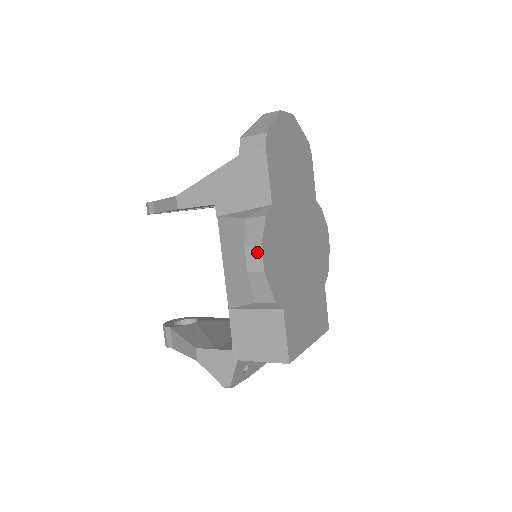
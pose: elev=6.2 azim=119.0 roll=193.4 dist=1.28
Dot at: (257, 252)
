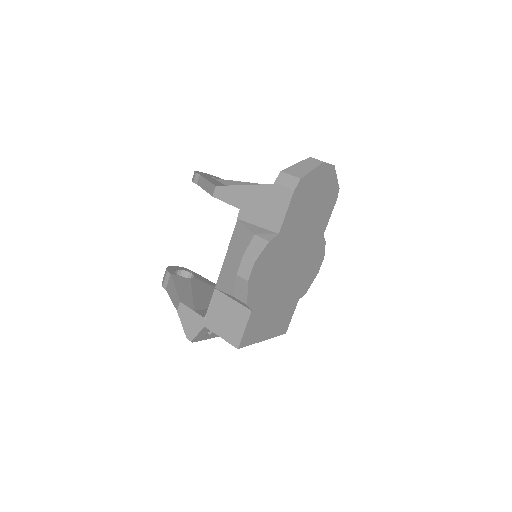
Dot at: (250, 265)
